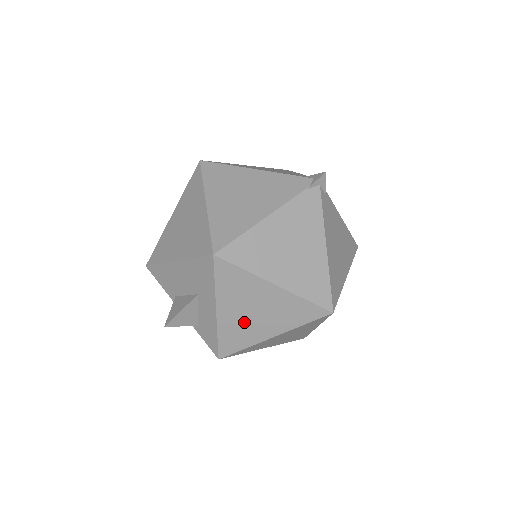
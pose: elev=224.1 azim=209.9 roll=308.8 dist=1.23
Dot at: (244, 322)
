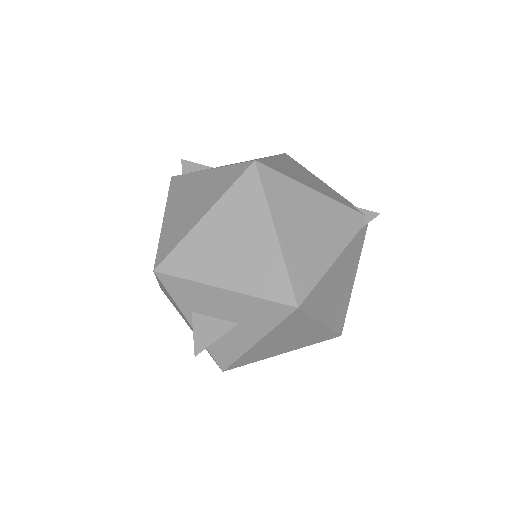
Dot at: (271, 347)
